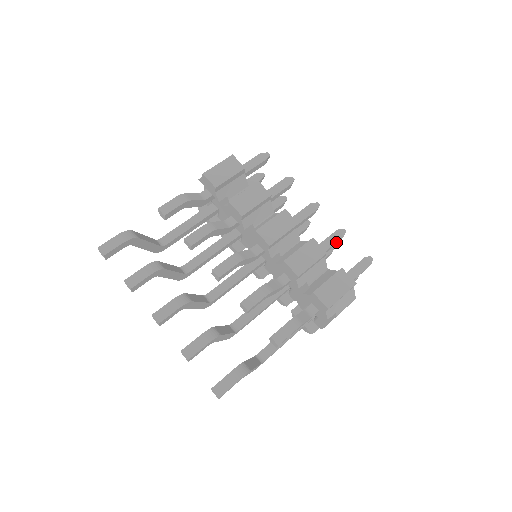
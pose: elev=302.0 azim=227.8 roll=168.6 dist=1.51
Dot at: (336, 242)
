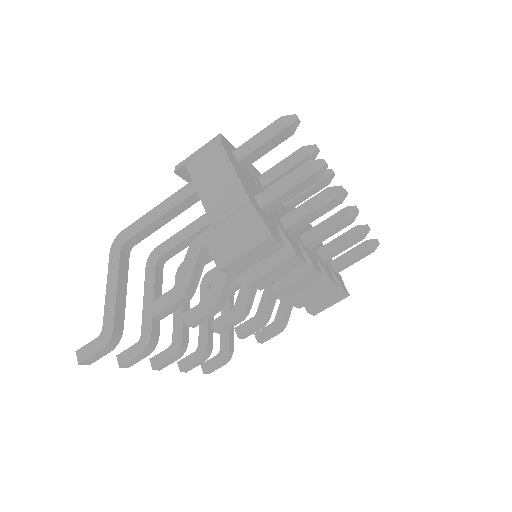
Dot at: occluded
